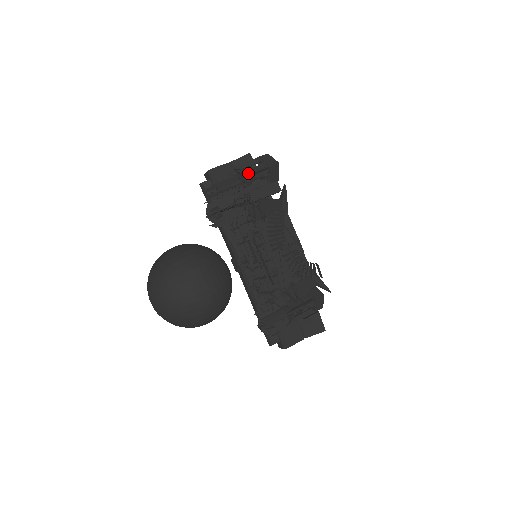
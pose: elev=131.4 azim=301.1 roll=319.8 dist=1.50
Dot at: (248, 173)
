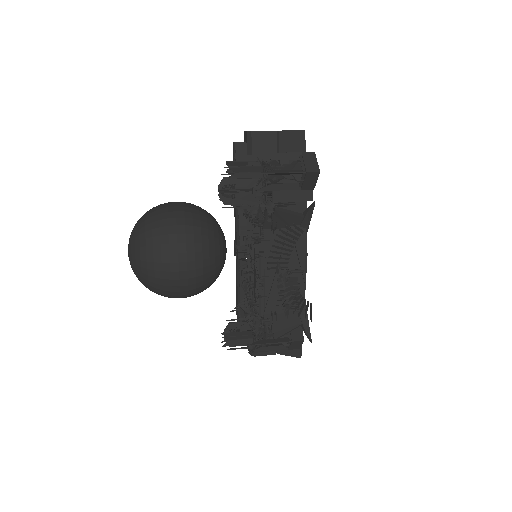
Dot at: (276, 170)
